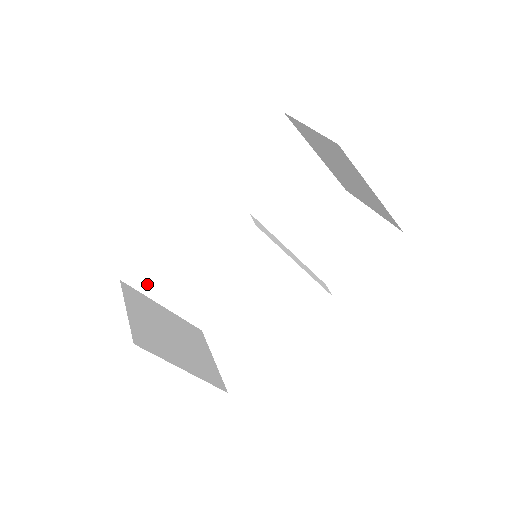
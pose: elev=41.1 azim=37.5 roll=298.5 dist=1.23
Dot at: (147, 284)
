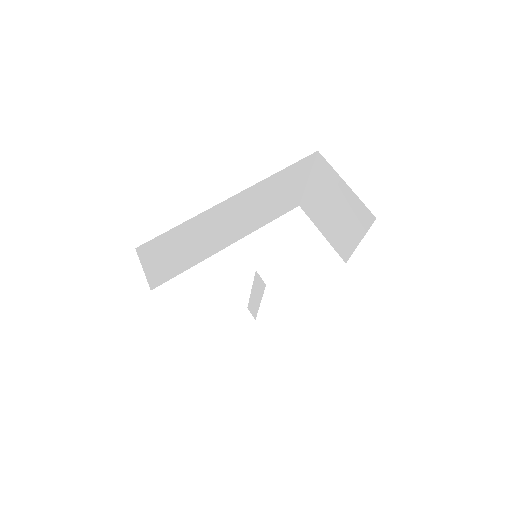
Dot at: (149, 253)
